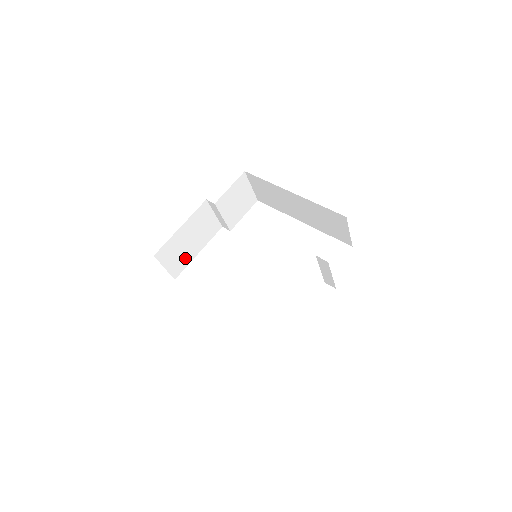
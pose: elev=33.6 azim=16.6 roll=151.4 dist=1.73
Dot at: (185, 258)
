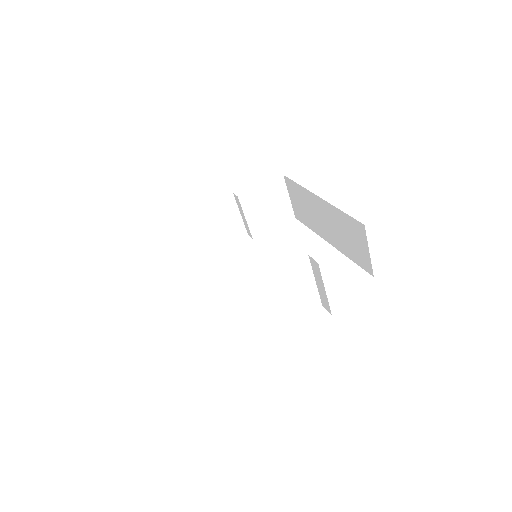
Dot at: (194, 250)
